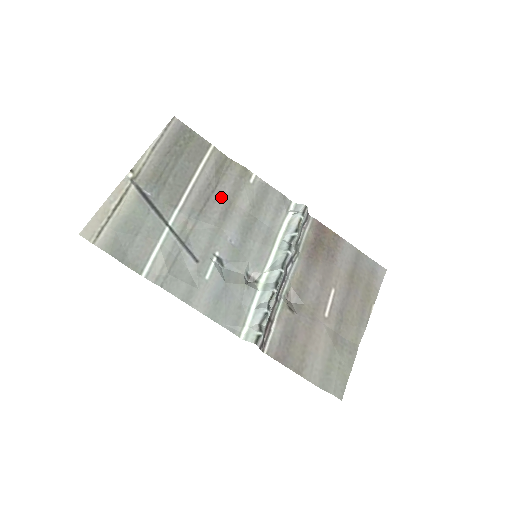
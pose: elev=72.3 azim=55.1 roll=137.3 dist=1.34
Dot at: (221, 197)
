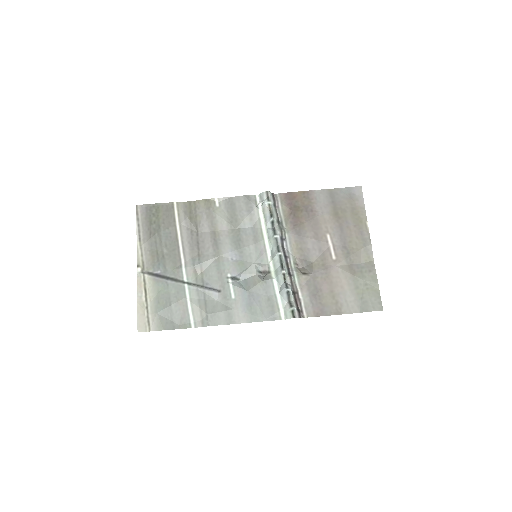
Dot at: (205, 234)
